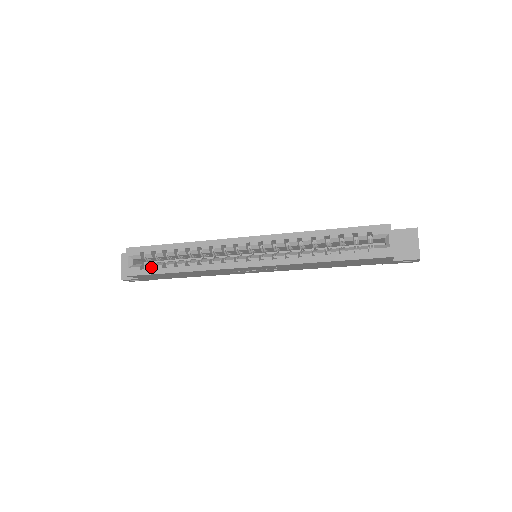
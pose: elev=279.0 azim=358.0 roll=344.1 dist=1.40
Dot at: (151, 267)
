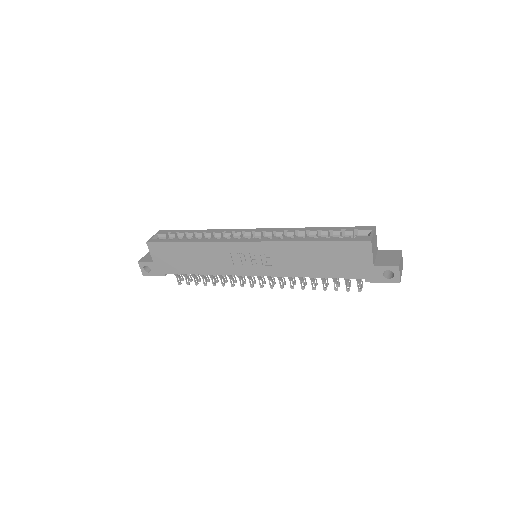
Dot at: (169, 239)
